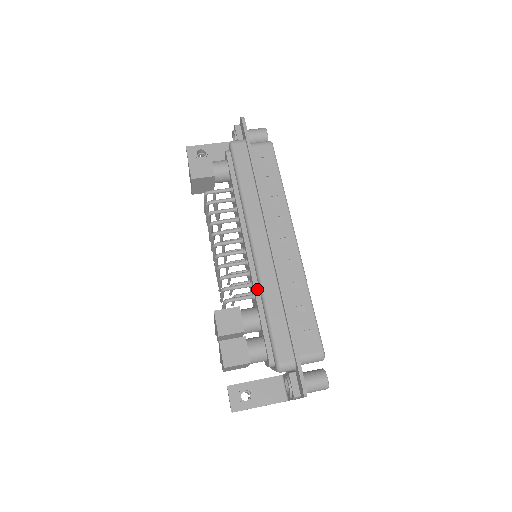
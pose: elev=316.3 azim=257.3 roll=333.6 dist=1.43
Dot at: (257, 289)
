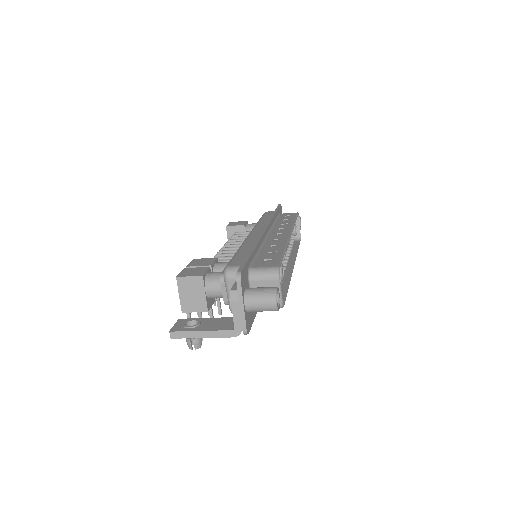
Dot at: occluded
